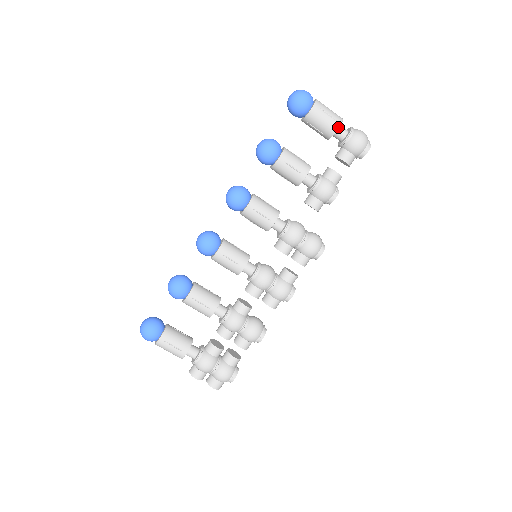
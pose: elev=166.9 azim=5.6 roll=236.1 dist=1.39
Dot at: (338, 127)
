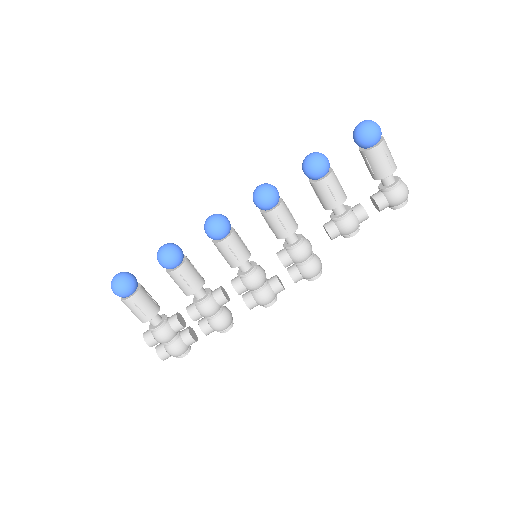
Dot at: (390, 174)
